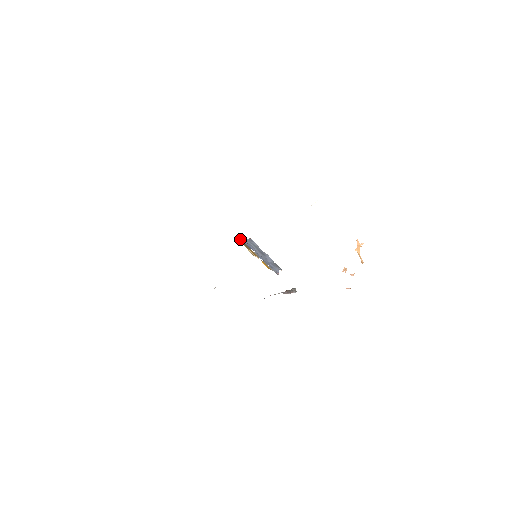
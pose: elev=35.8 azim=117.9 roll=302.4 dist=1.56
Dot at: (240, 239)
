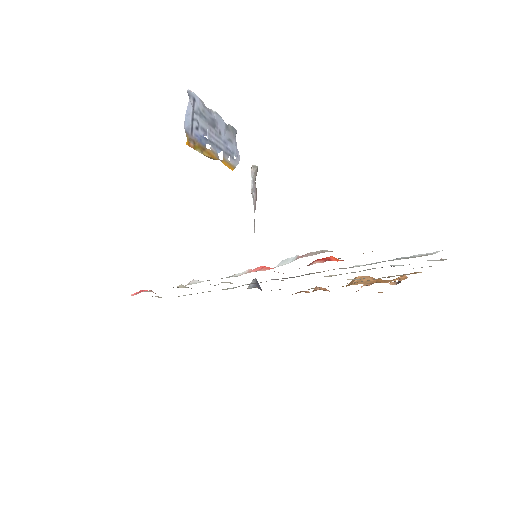
Dot at: (188, 135)
